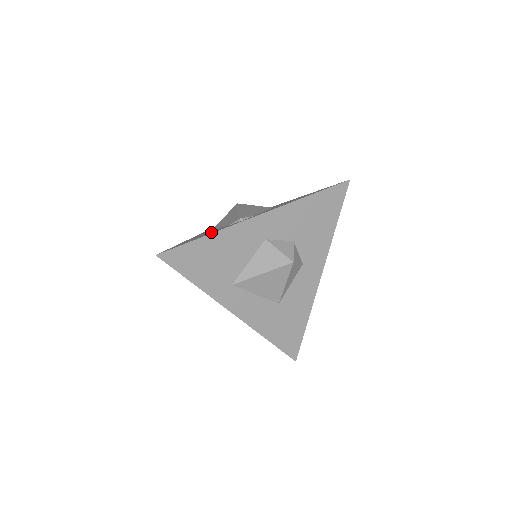
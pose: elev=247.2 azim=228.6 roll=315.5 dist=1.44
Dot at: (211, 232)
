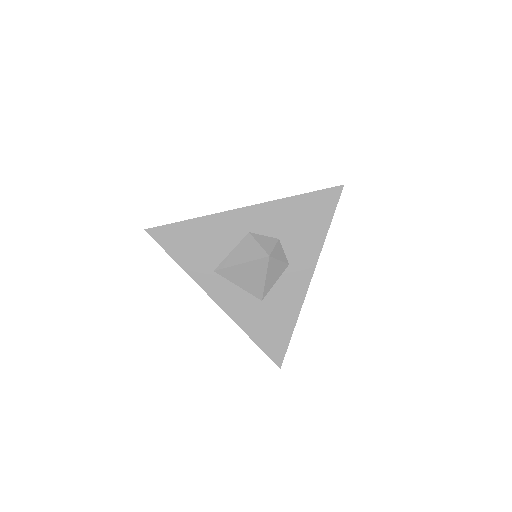
Dot at: occluded
